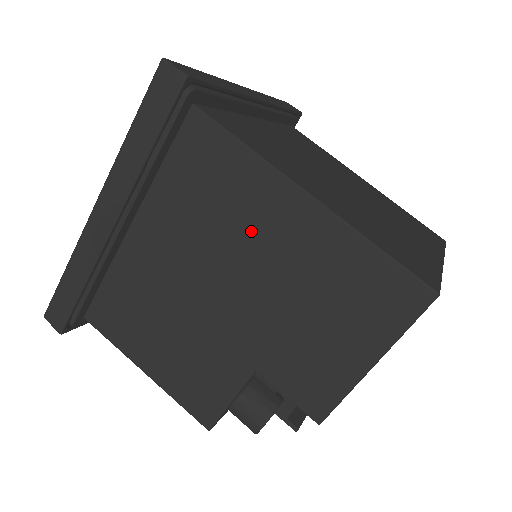
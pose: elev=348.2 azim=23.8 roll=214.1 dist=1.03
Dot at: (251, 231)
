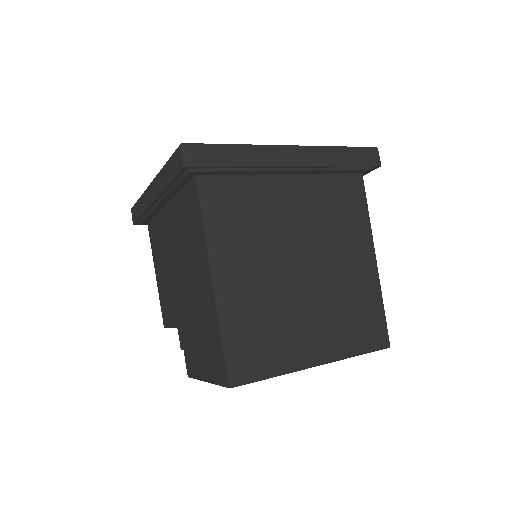
Dot at: (194, 268)
